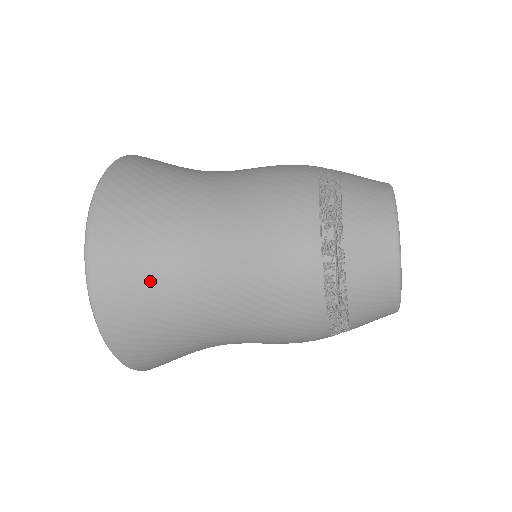
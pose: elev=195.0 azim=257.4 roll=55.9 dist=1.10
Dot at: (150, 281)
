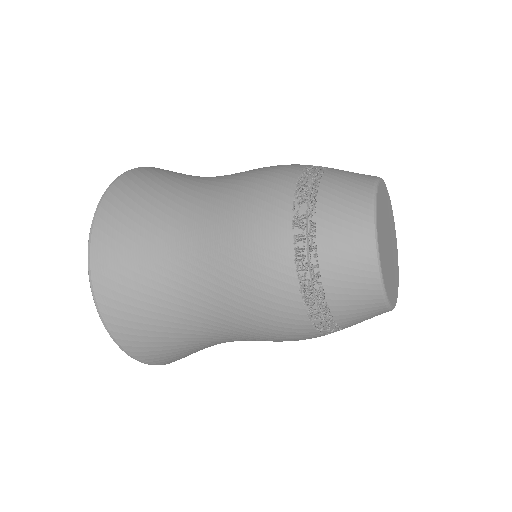
Dot at: (140, 255)
